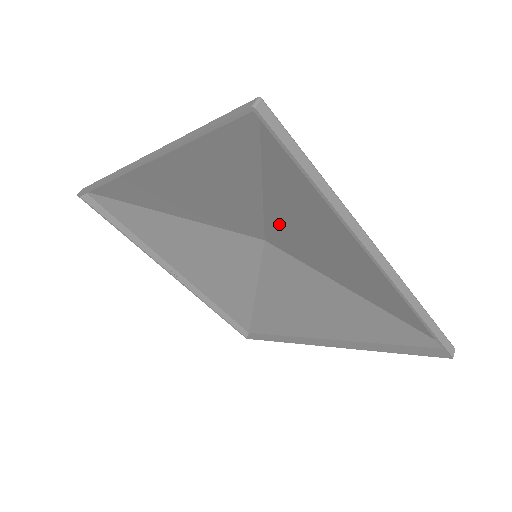
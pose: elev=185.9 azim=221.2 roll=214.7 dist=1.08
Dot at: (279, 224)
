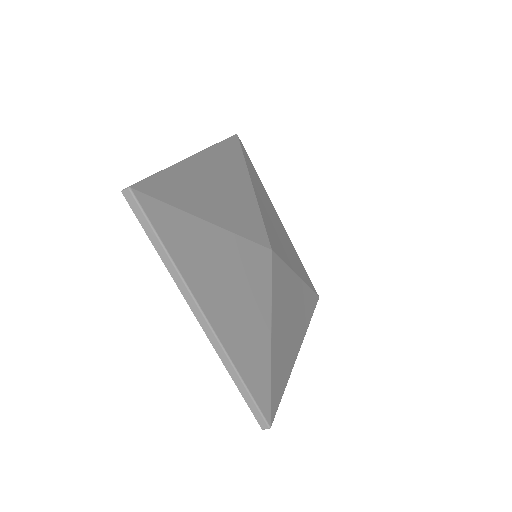
Dot at: (239, 251)
